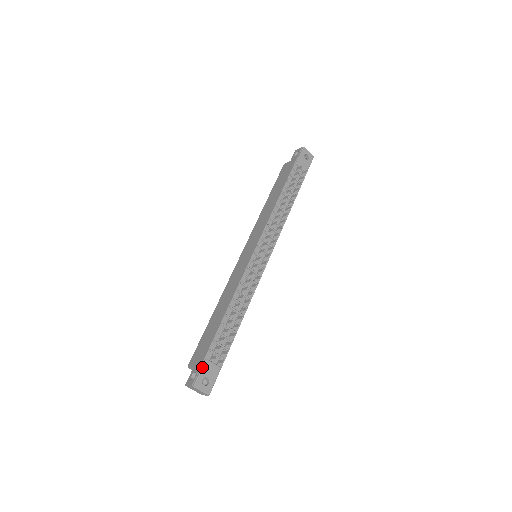
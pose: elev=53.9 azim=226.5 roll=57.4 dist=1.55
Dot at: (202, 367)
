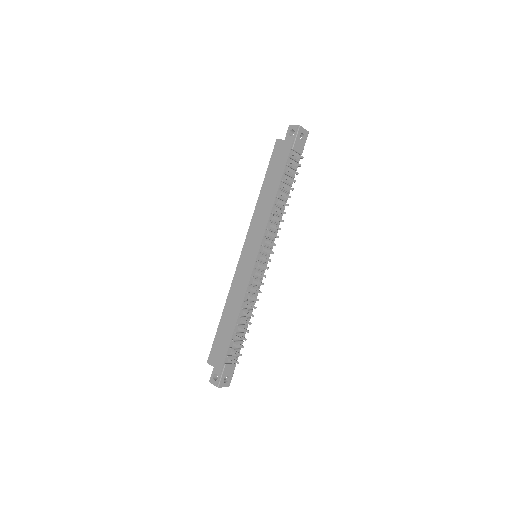
Dot at: (223, 371)
